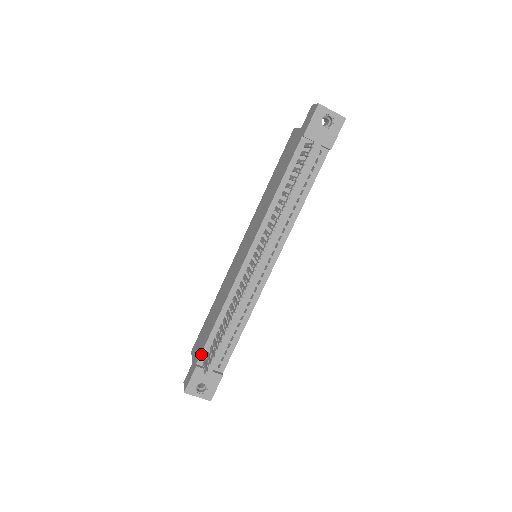
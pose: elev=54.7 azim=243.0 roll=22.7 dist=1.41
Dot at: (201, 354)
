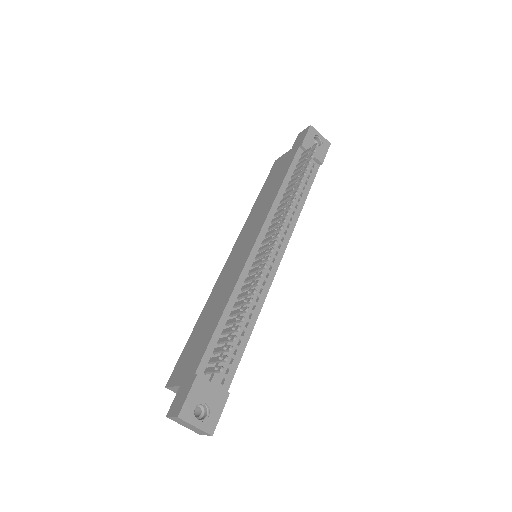
Dot at: (202, 359)
